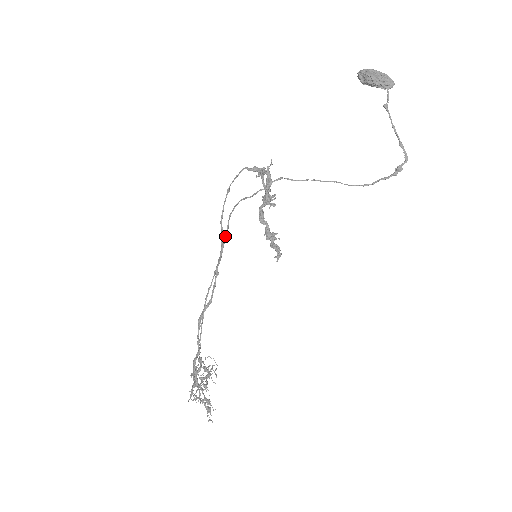
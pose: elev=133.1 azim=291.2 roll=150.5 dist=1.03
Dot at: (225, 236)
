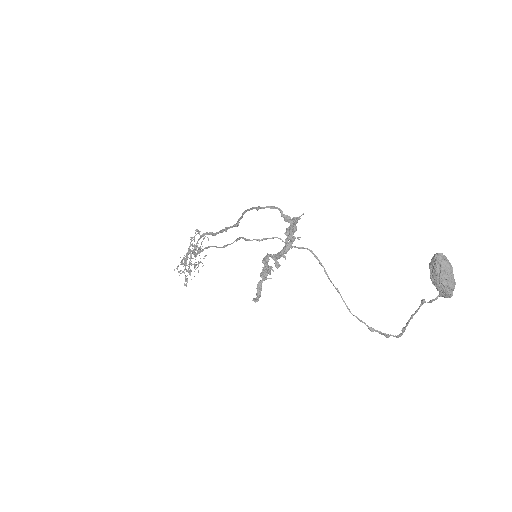
Dot at: (233, 242)
